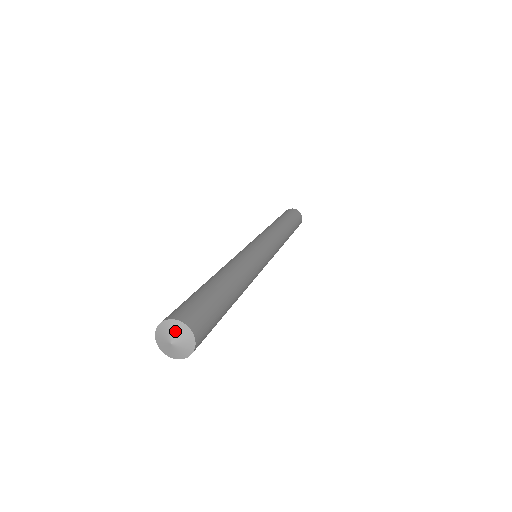
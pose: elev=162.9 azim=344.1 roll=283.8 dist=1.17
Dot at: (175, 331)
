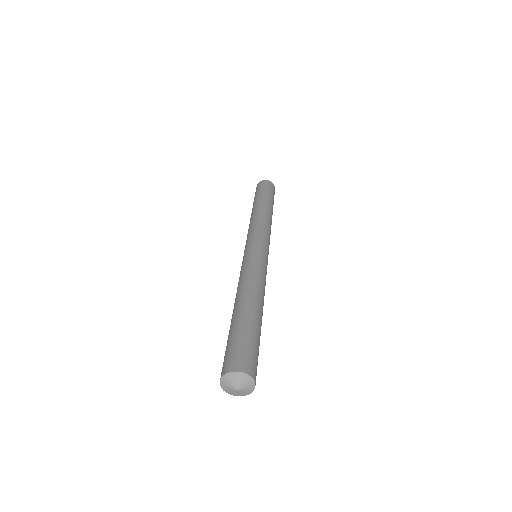
Dot at: (245, 384)
